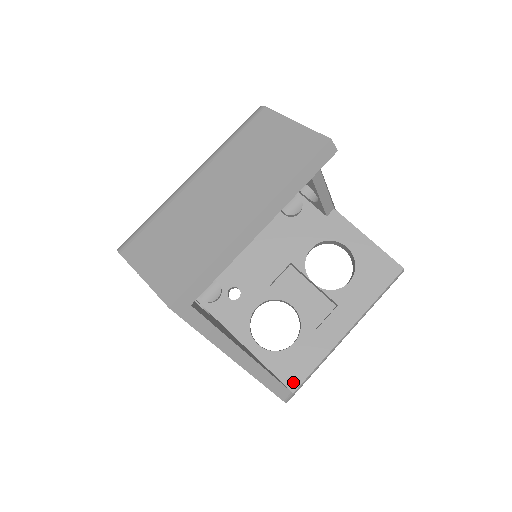
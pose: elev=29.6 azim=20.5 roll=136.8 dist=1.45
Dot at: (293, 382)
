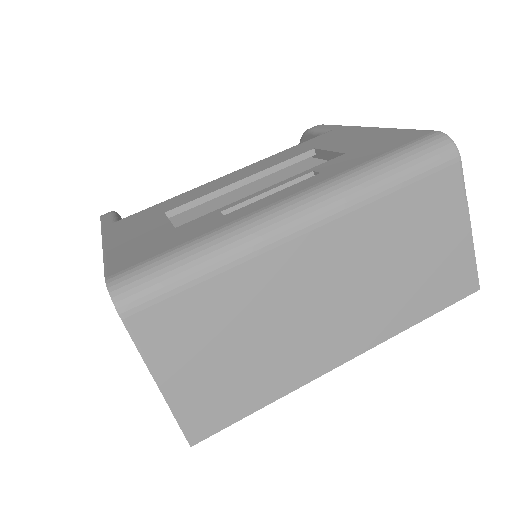
Dot at: occluded
